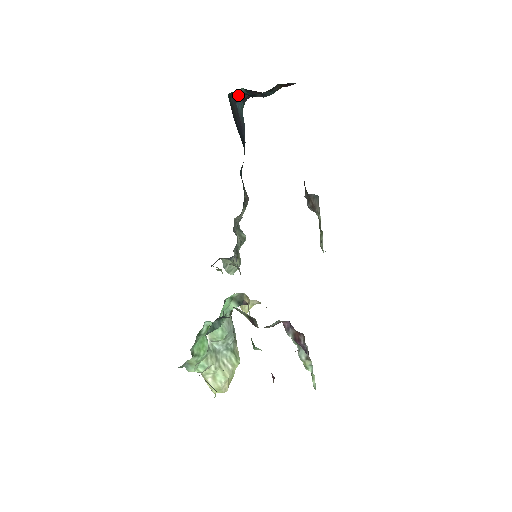
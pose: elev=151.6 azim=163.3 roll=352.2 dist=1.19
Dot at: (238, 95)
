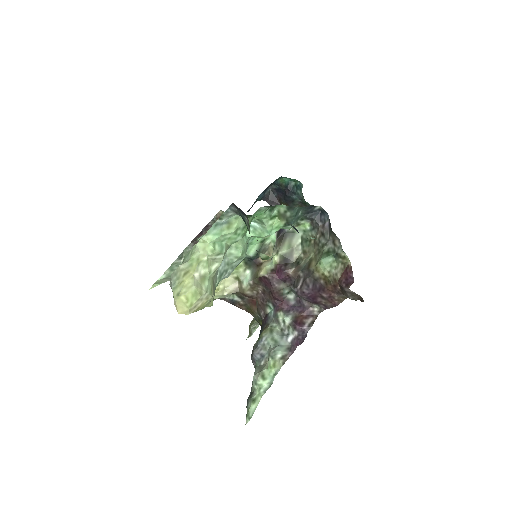
Dot at: (266, 191)
